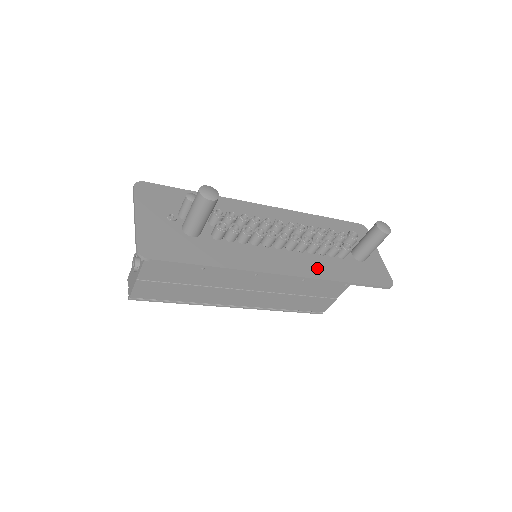
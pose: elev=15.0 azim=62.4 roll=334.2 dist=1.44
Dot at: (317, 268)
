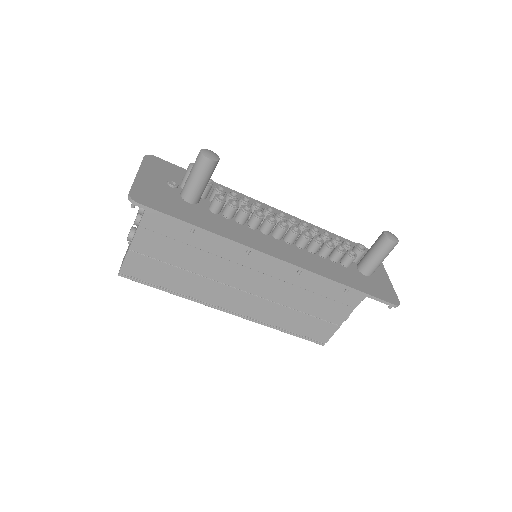
Dot at: (315, 265)
